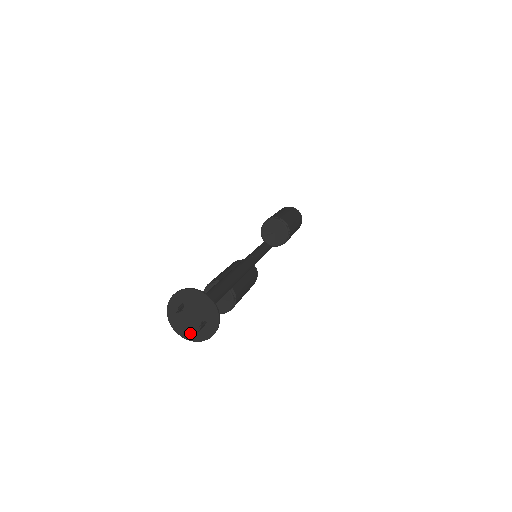
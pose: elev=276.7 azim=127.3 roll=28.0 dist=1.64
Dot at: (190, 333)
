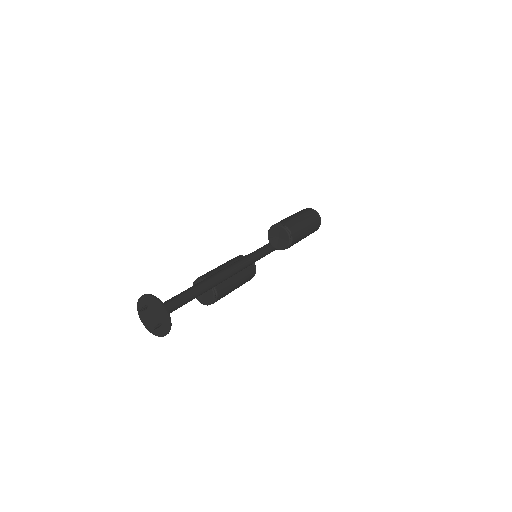
Dot at: (151, 328)
